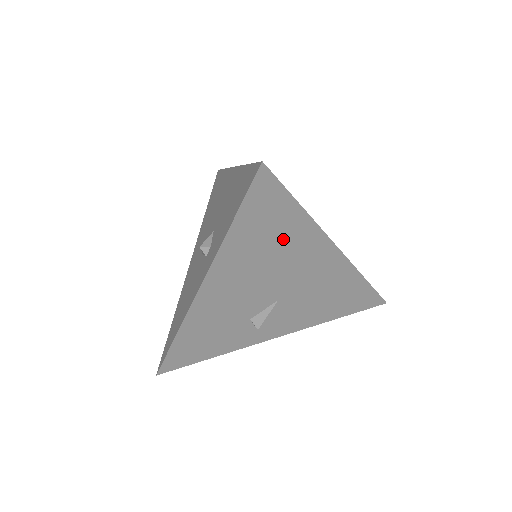
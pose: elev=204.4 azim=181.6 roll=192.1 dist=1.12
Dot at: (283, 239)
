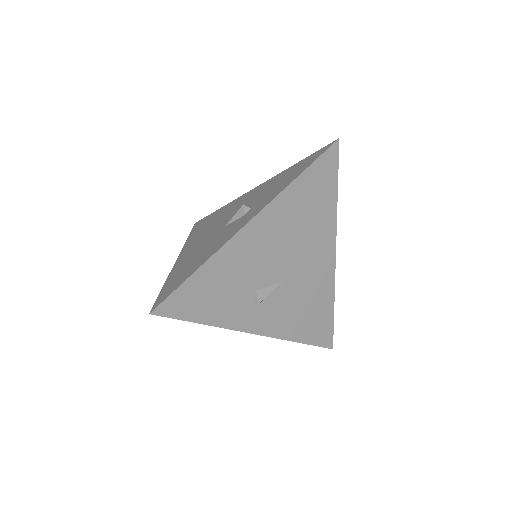
Dot at: (316, 214)
